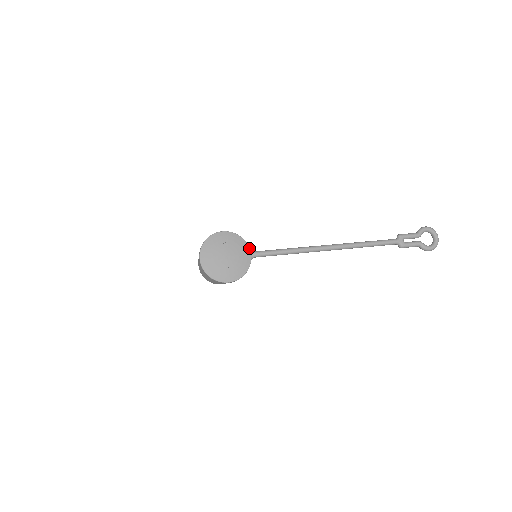
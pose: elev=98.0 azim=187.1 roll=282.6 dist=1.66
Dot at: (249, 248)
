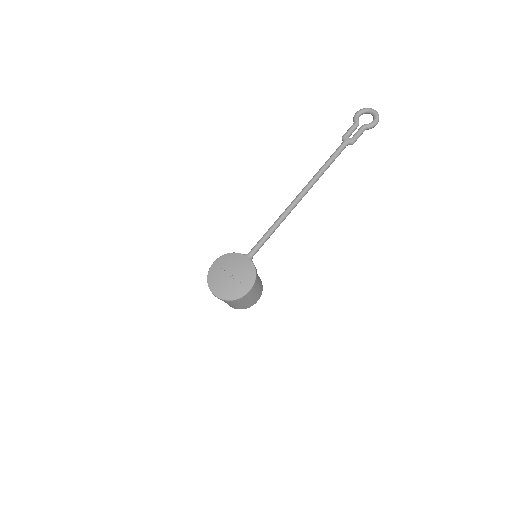
Dot at: (242, 254)
